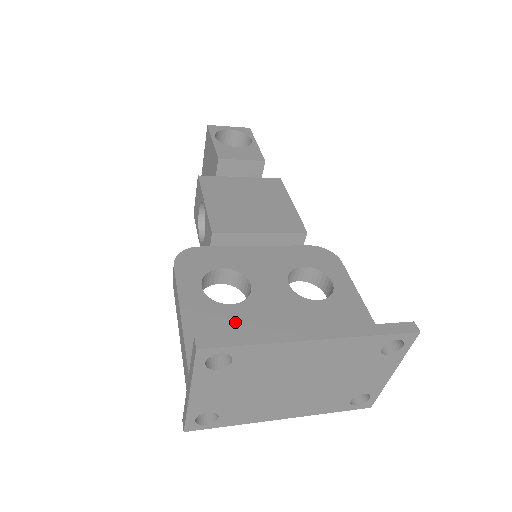
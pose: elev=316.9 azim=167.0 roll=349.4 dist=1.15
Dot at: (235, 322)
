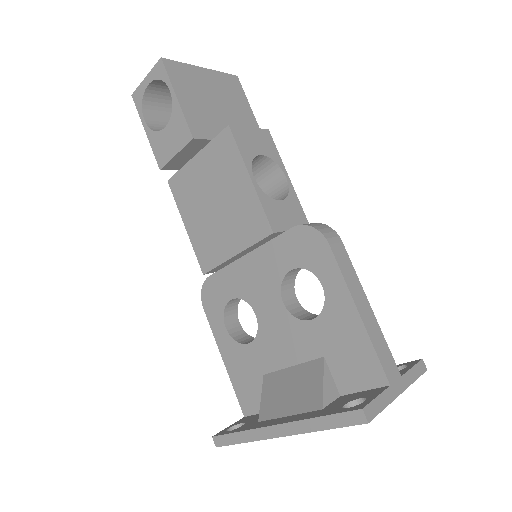
Dot at: (256, 363)
